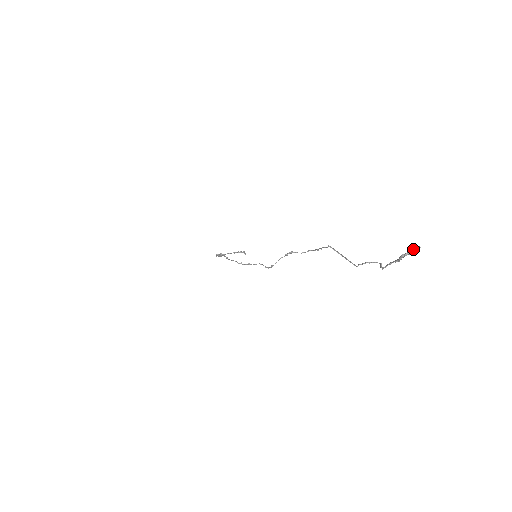
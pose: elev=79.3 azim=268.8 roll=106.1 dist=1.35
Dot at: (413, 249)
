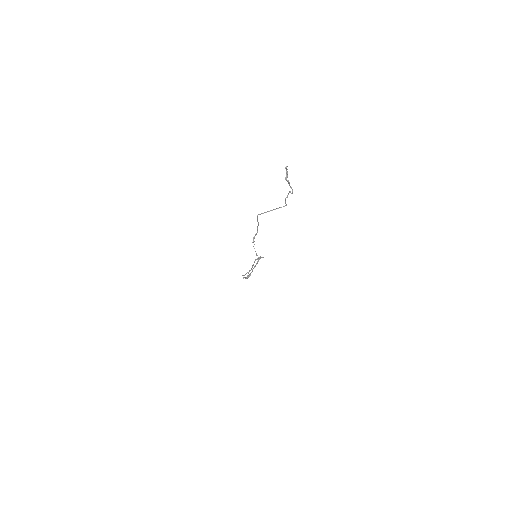
Dot at: (286, 170)
